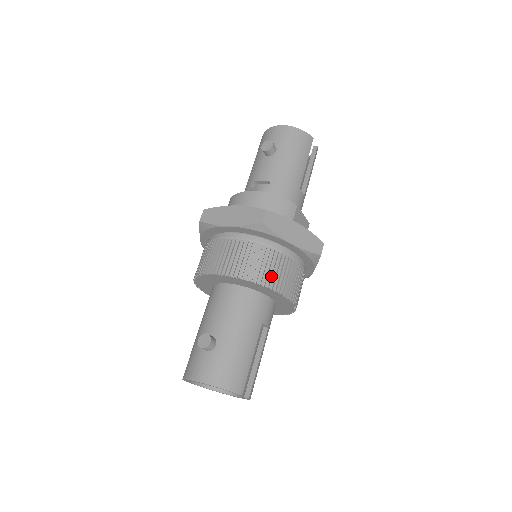
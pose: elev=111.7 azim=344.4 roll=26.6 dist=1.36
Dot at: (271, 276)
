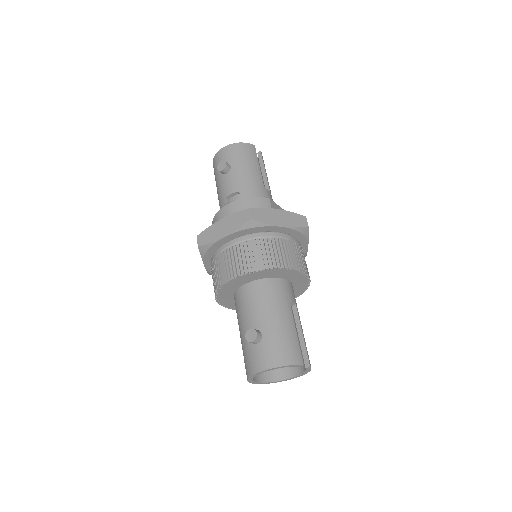
Dot at: (278, 259)
